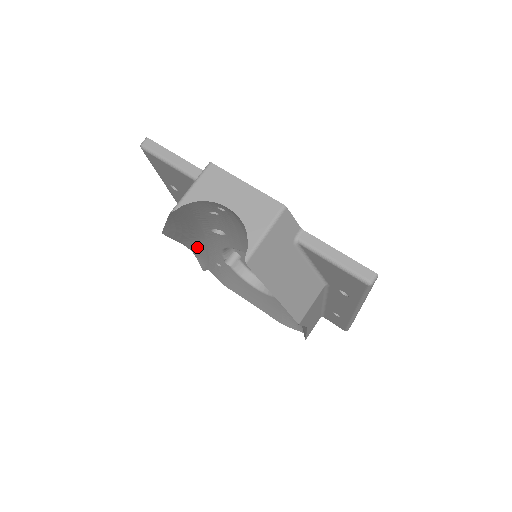
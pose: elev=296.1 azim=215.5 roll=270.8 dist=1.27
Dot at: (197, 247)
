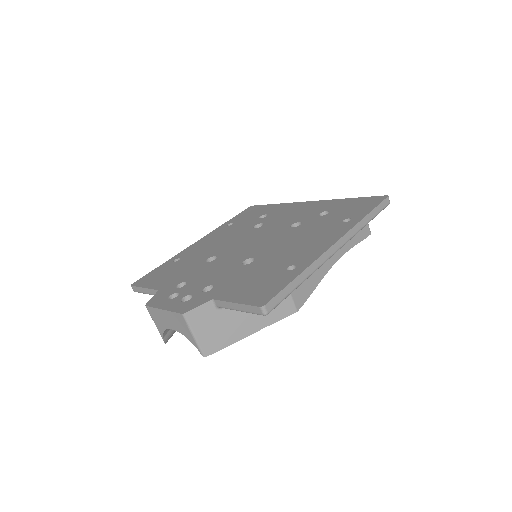
Dot at: occluded
